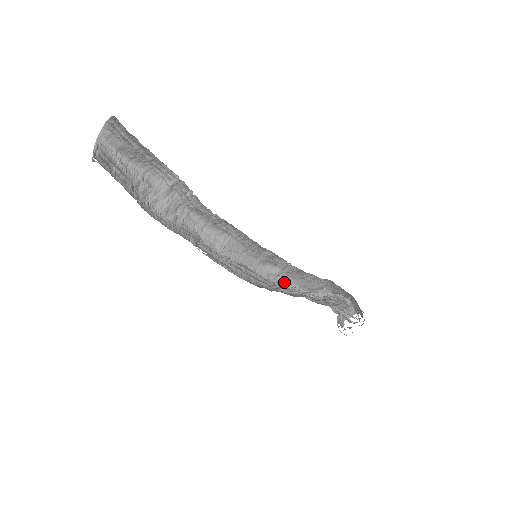
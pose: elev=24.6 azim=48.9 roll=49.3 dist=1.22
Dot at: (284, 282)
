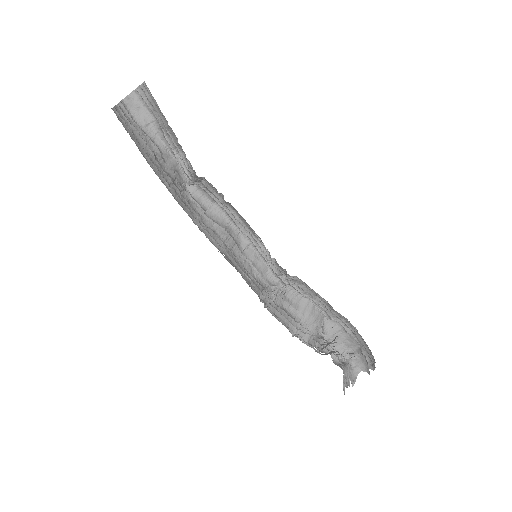
Dot at: (283, 309)
